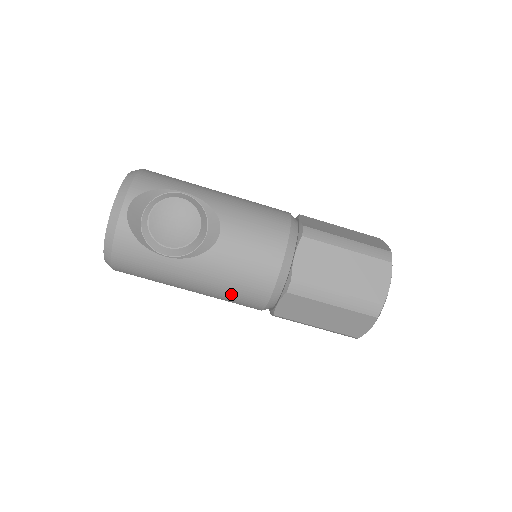
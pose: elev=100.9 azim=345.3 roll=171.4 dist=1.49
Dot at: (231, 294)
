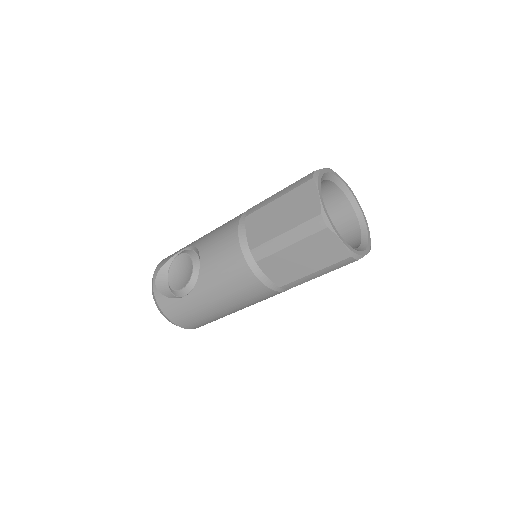
Dot at: (237, 293)
